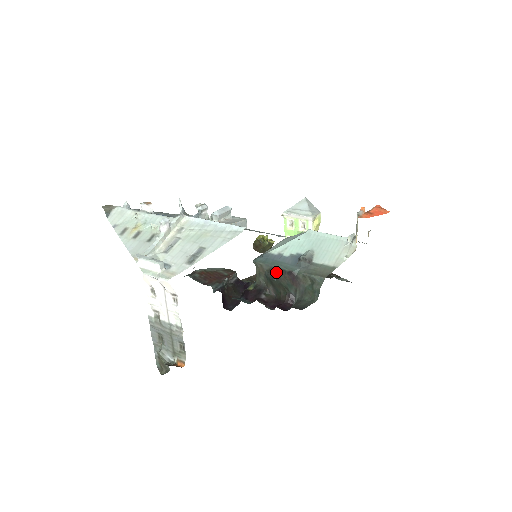
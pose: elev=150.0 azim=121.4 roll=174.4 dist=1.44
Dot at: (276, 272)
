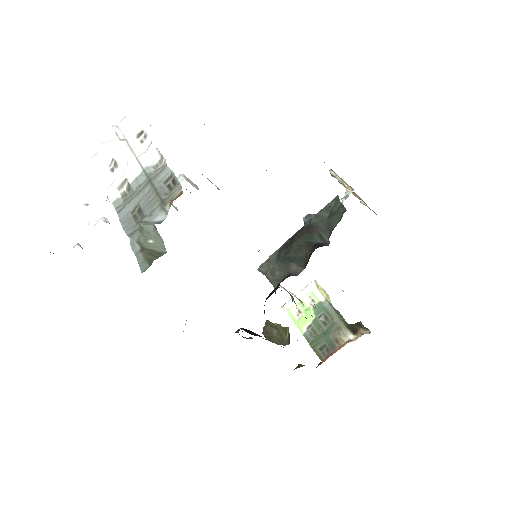
Dot at: (287, 245)
